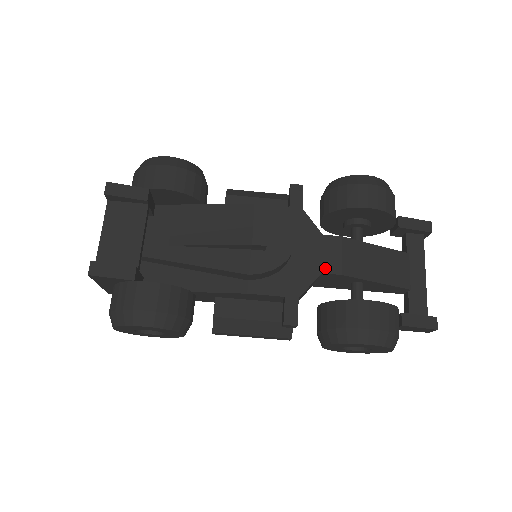
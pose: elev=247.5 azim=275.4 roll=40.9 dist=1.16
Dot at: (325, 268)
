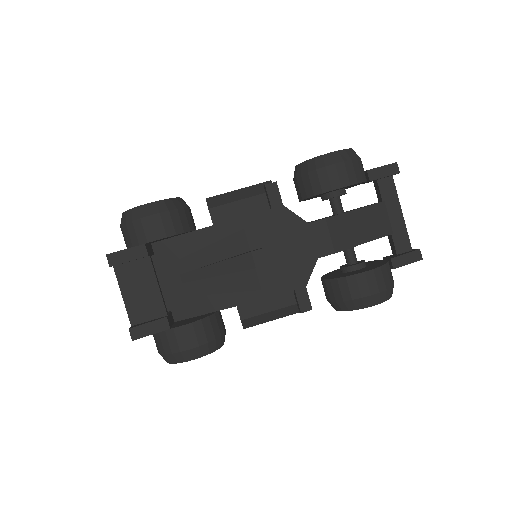
Dot at: (319, 253)
